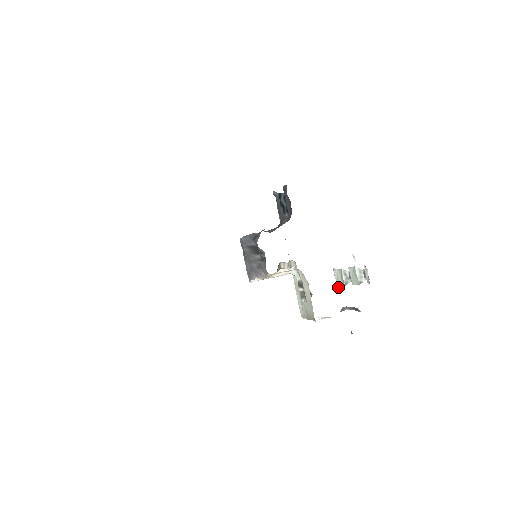
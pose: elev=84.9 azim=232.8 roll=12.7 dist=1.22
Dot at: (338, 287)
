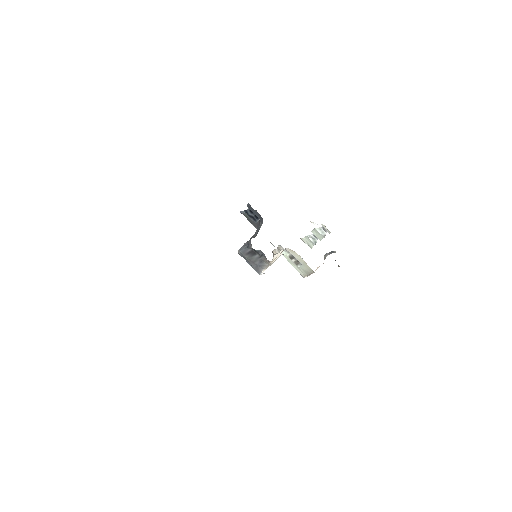
Dot at: (311, 248)
